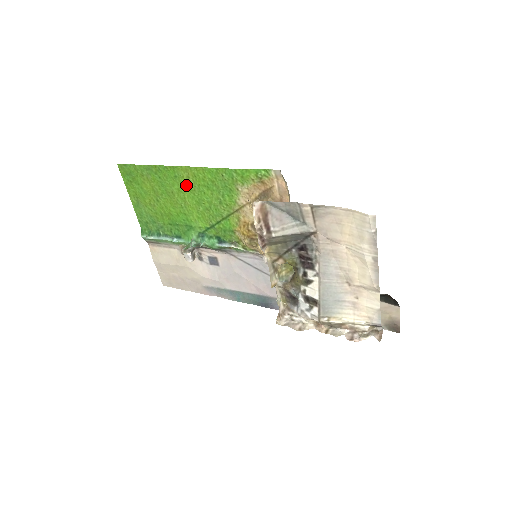
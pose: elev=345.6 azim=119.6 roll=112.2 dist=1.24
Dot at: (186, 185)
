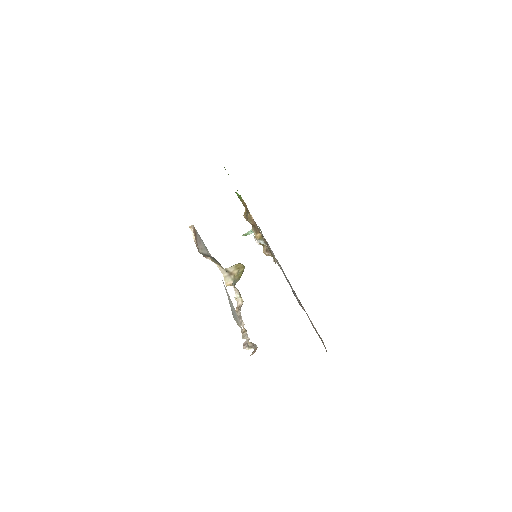
Dot at: occluded
